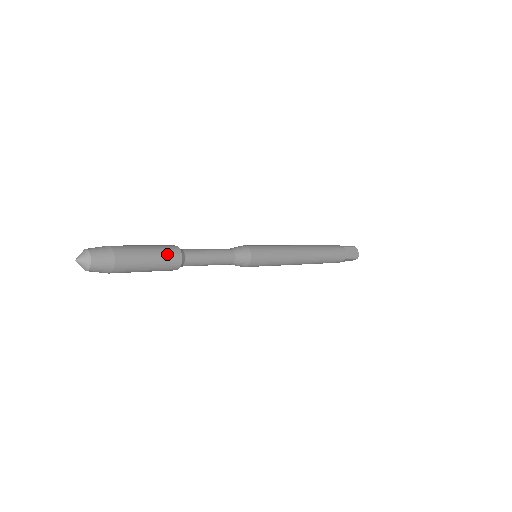
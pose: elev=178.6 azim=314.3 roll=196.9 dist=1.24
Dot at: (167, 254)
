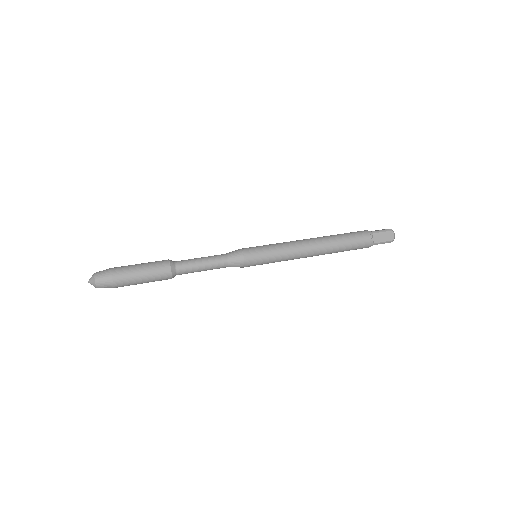
Dot at: (157, 271)
